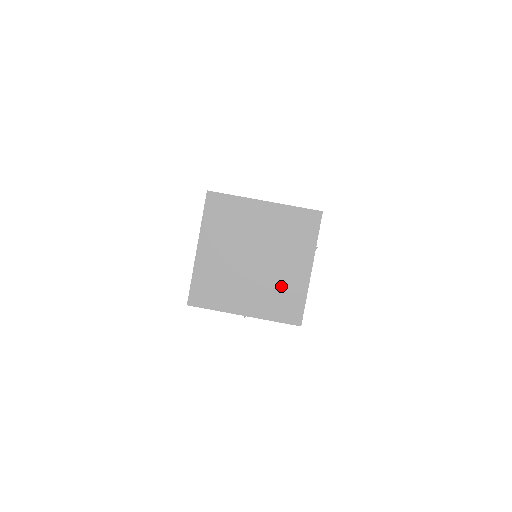
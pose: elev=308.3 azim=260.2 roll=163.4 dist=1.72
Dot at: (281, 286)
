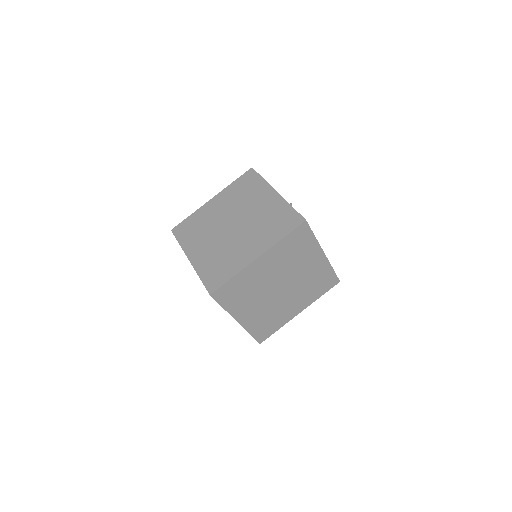
Dot at: (311, 280)
